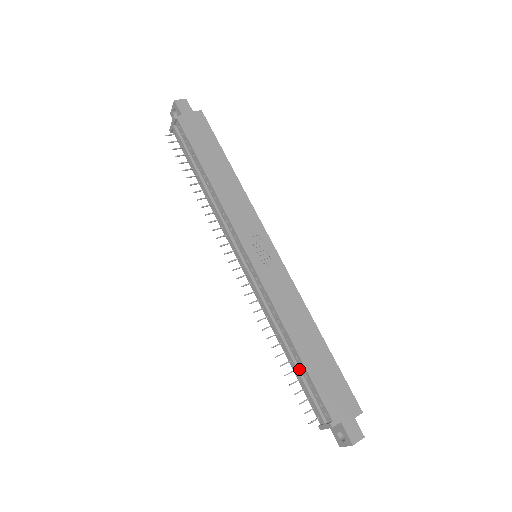
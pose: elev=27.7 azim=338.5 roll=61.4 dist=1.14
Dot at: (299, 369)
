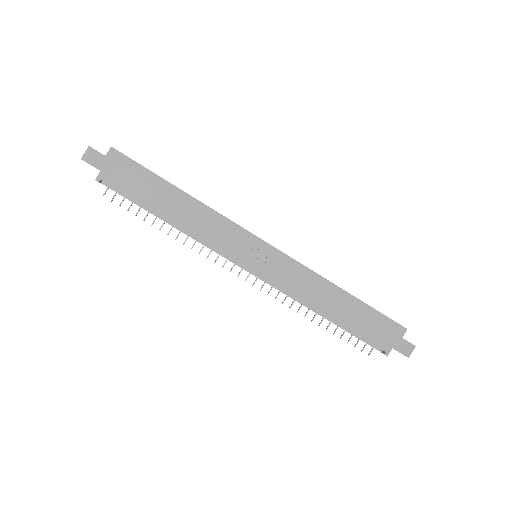
Dot at: (342, 327)
